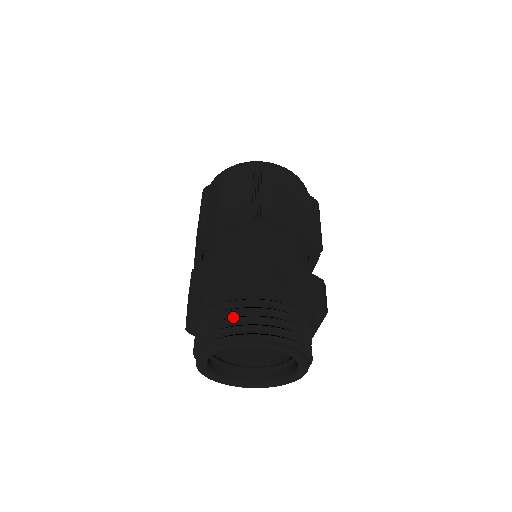
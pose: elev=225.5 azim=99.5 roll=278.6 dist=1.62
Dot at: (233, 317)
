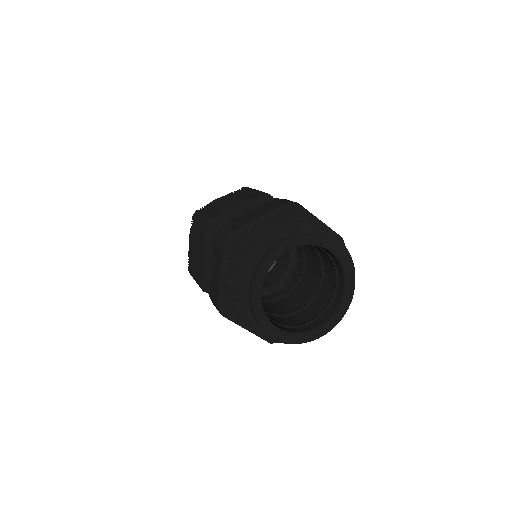
Dot at: occluded
